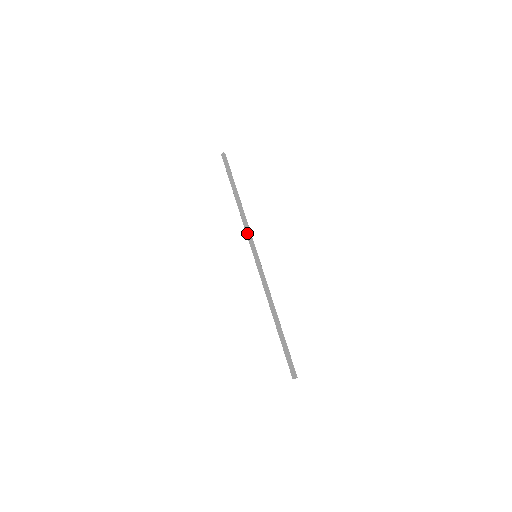
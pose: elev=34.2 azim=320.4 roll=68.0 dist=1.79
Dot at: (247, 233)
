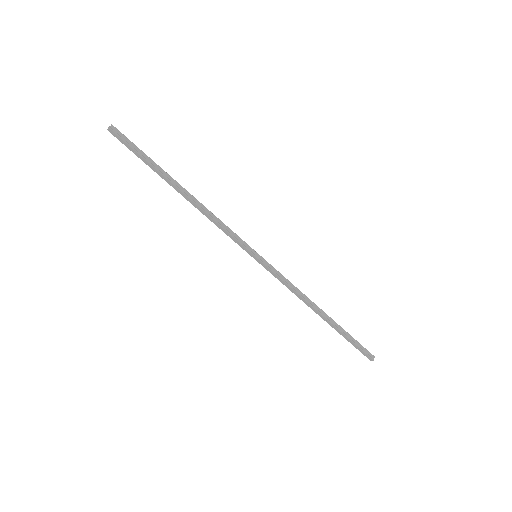
Dot at: (226, 234)
